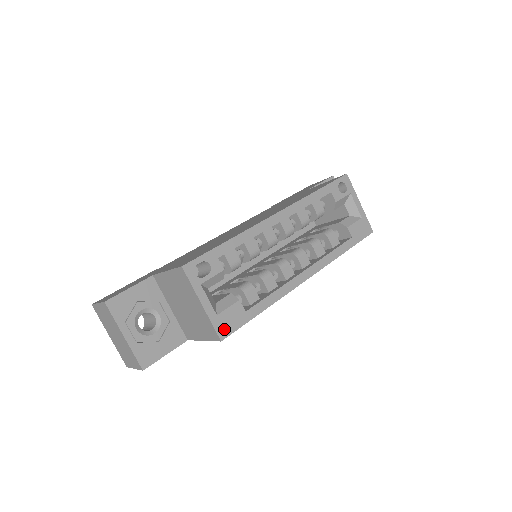
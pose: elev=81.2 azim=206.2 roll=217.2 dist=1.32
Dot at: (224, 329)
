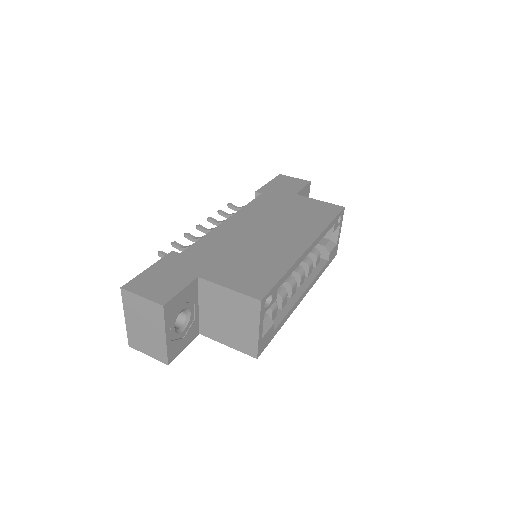
Dot at: (261, 349)
